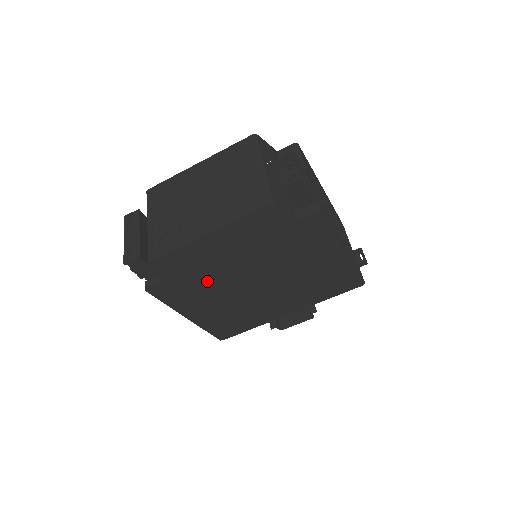
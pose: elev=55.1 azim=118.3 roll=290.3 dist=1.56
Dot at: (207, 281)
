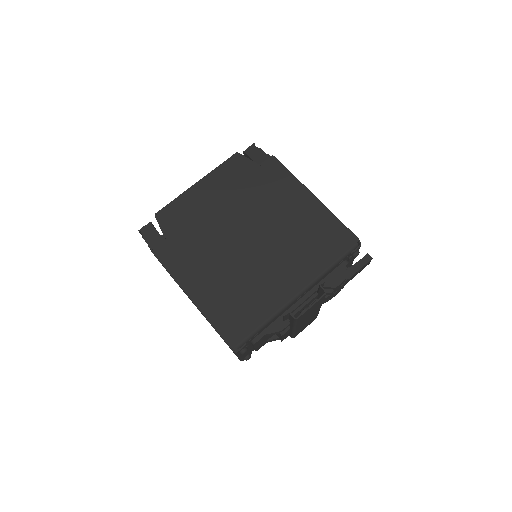
Dot at: (203, 237)
